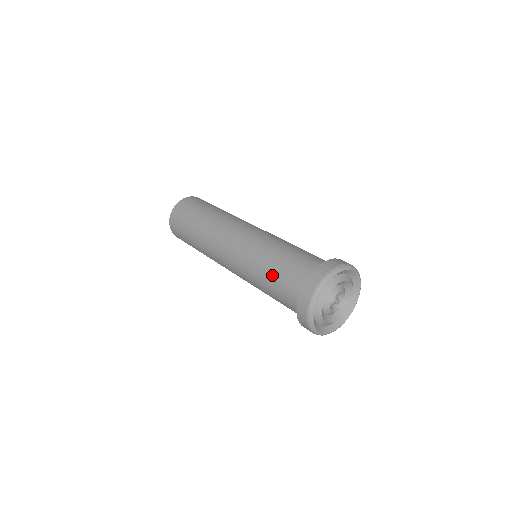
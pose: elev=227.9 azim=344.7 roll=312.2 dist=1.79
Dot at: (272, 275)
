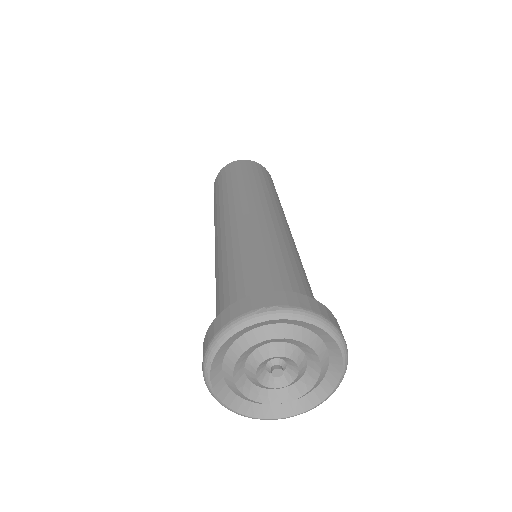
Dot at: (216, 298)
